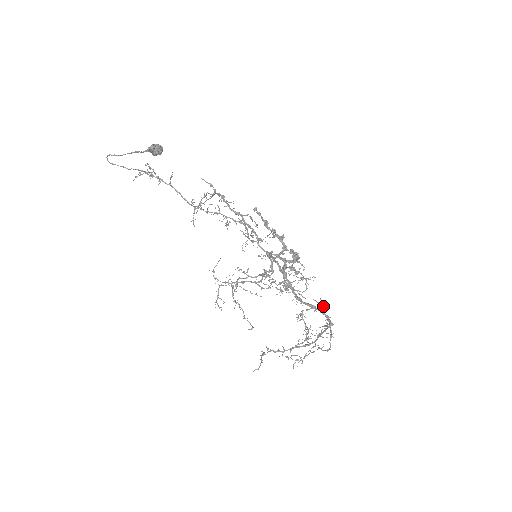
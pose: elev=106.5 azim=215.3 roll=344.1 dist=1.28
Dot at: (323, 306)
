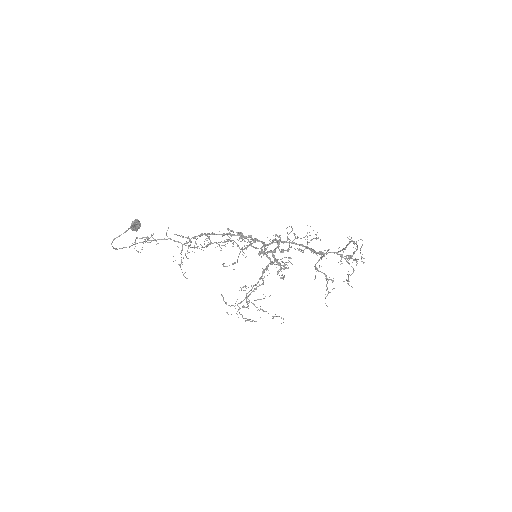
Dot at: (322, 257)
